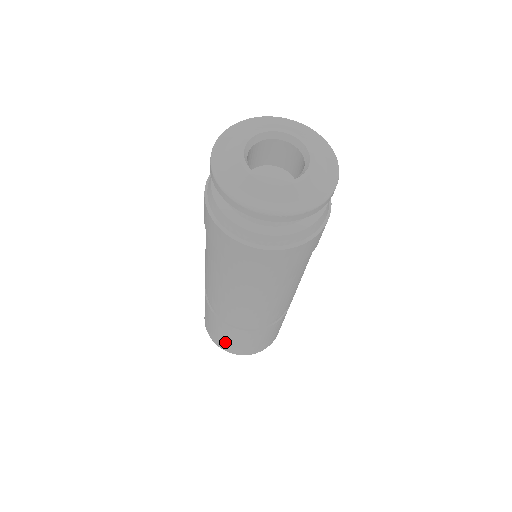
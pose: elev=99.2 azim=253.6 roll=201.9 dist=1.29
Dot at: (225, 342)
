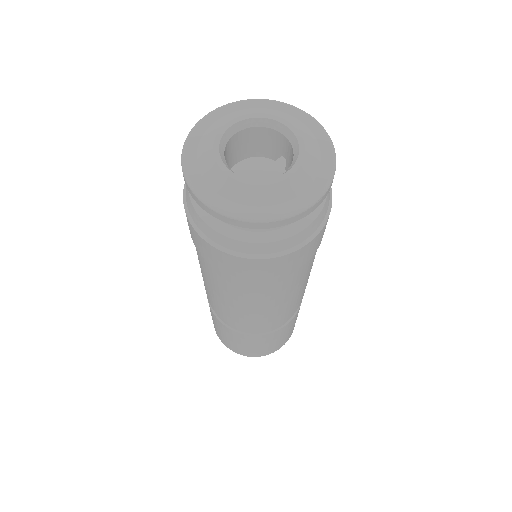
Dot at: (277, 344)
